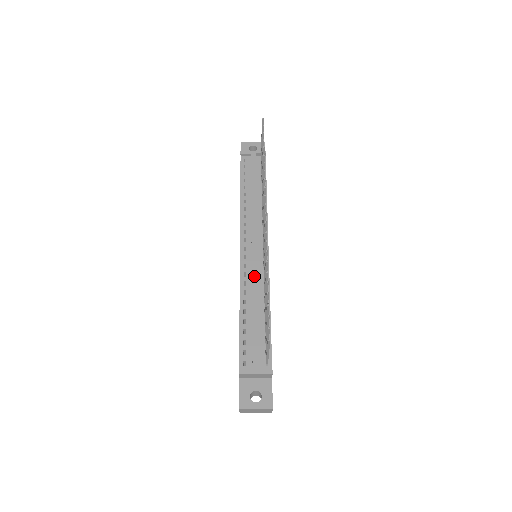
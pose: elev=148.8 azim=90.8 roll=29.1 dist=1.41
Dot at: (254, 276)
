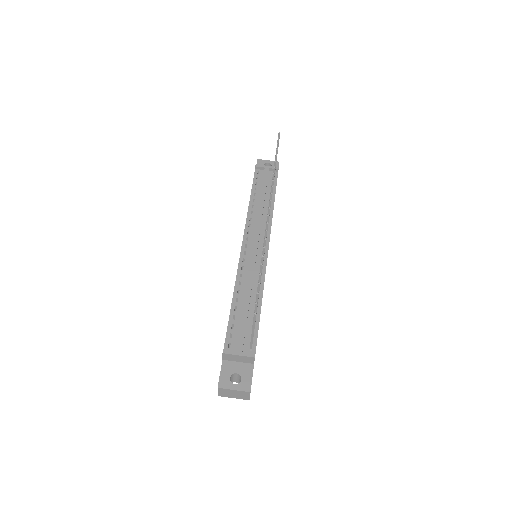
Dot at: (251, 270)
